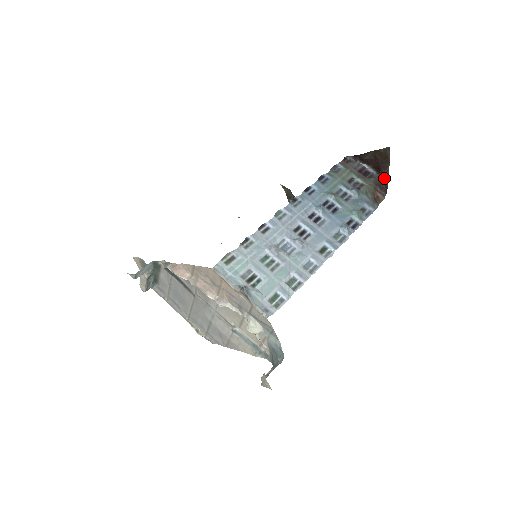
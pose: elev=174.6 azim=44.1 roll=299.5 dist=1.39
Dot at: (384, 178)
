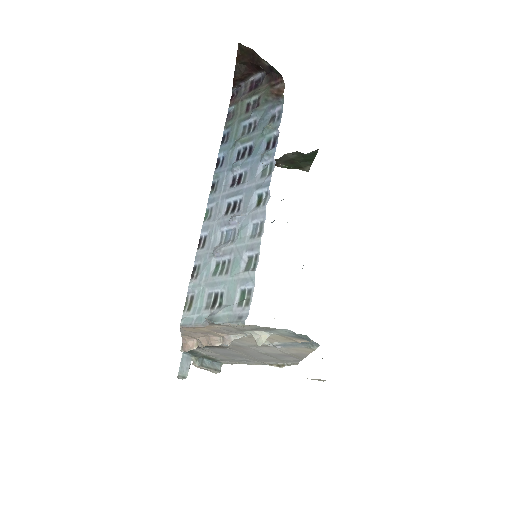
Dot at: (267, 68)
